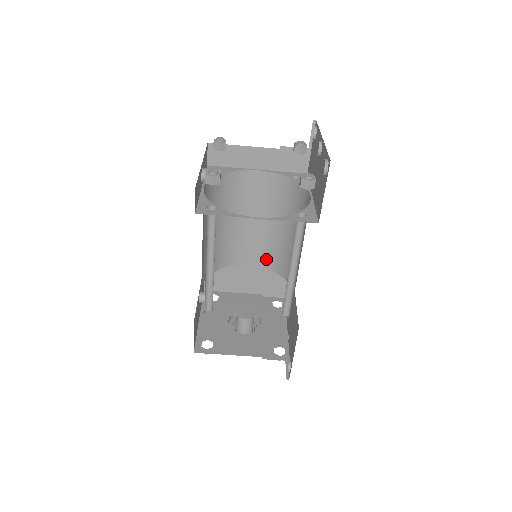
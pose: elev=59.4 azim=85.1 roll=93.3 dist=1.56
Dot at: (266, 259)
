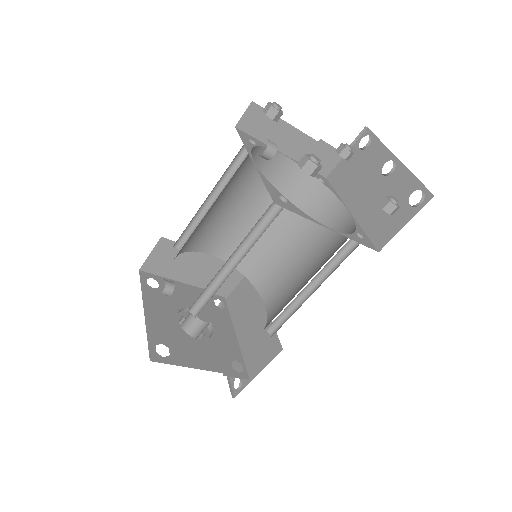
Dot at: occluded
